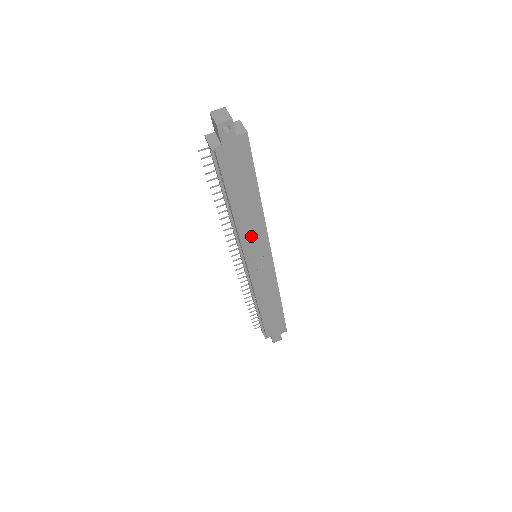
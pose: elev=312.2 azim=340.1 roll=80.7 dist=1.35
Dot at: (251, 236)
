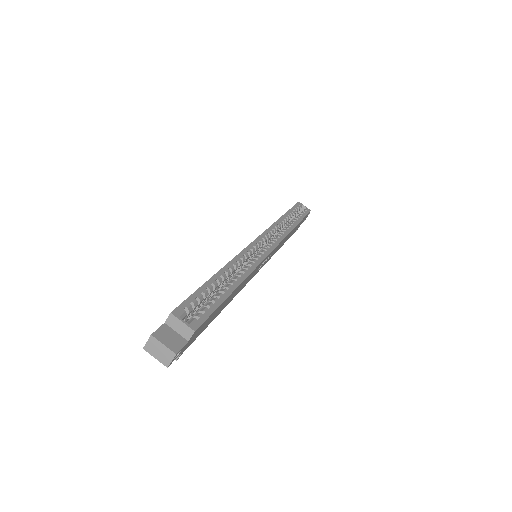
Dot at: (247, 280)
